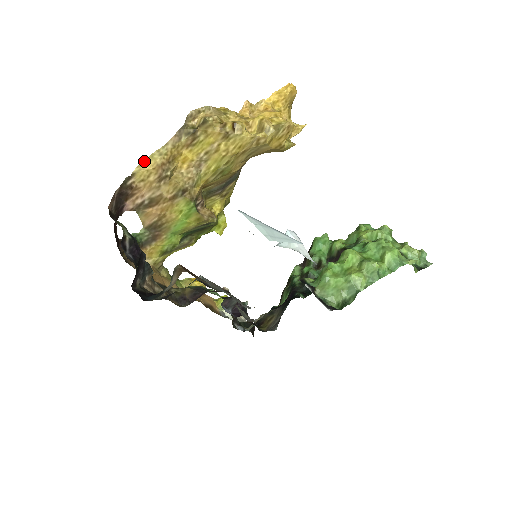
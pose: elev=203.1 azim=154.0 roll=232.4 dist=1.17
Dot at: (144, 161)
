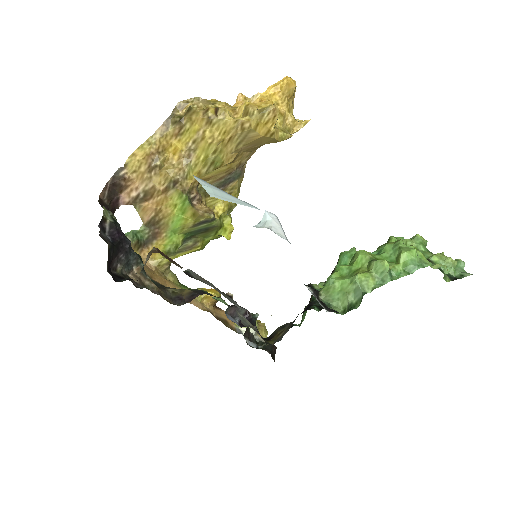
Dot at: (135, 152)
